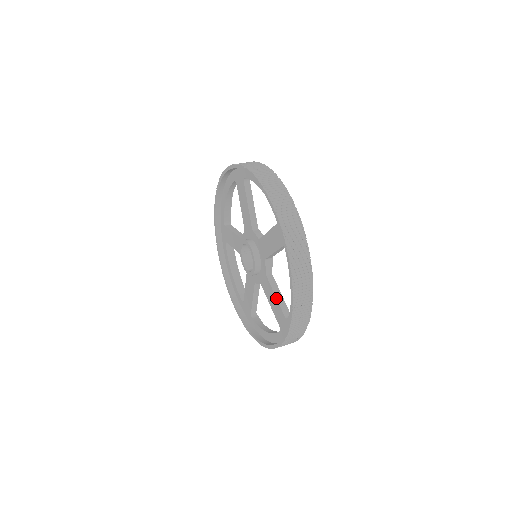
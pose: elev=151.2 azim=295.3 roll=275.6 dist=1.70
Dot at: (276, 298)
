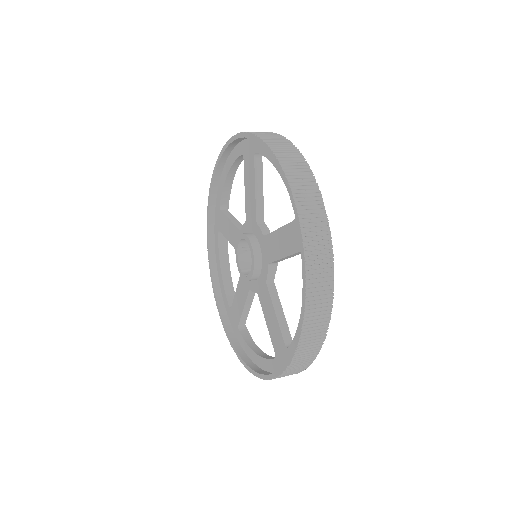
Dot at: (276, 316)
